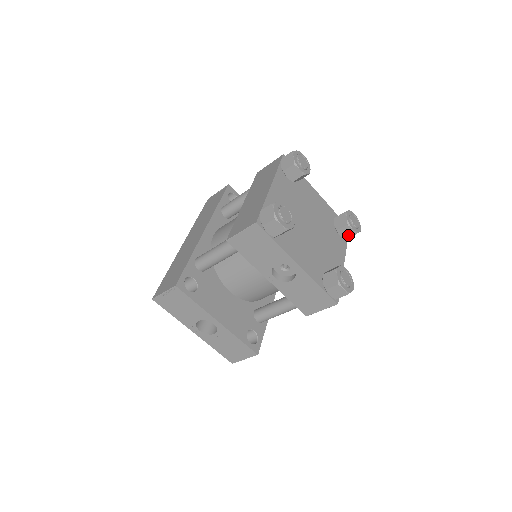
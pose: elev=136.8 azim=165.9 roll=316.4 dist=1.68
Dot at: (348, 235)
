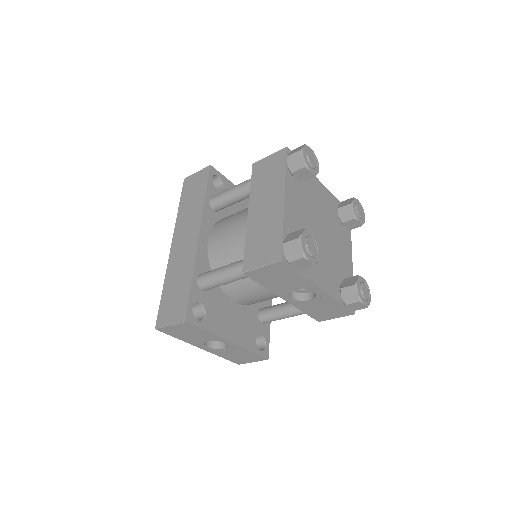
Dot at: (354, 227)
